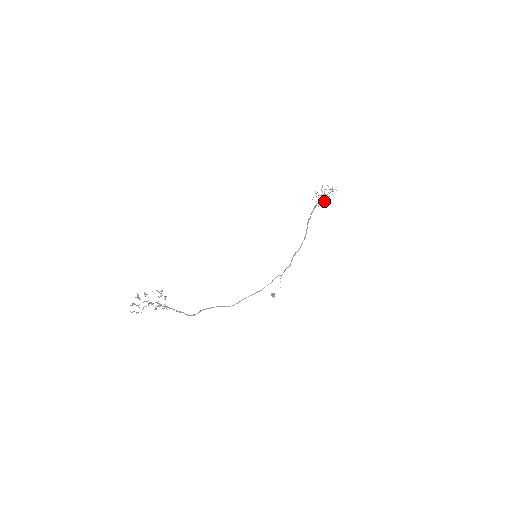
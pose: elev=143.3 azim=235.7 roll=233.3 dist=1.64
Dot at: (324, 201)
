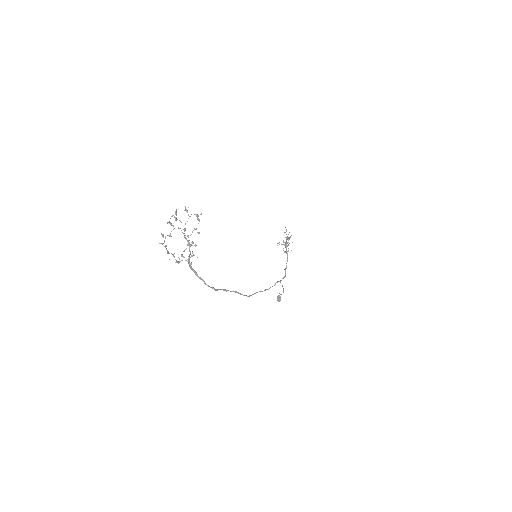
Dot at: occluded
